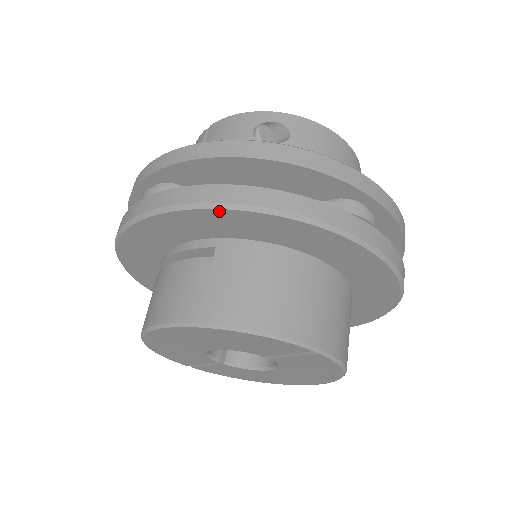
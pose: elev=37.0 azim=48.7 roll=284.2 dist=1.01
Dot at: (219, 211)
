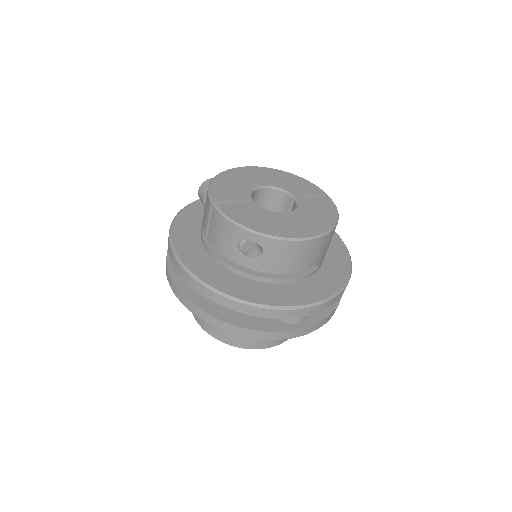
Dot at: occluded
